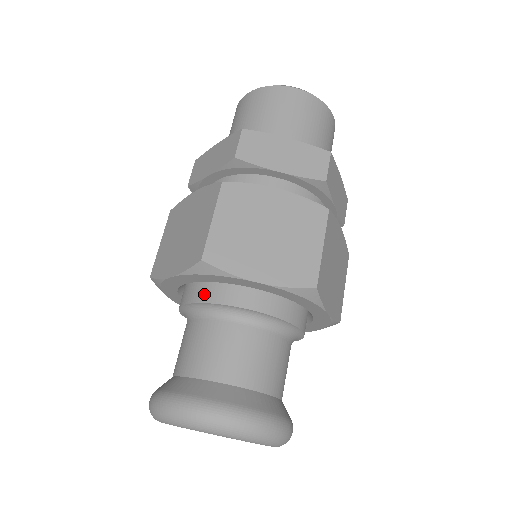
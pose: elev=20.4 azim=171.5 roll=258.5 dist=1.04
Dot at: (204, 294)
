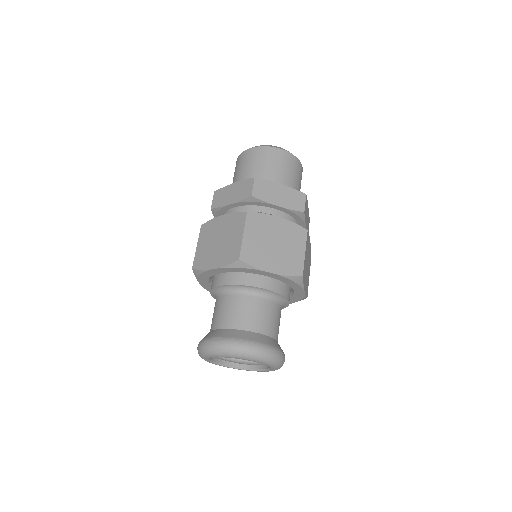
Dot at: (235, 279)
